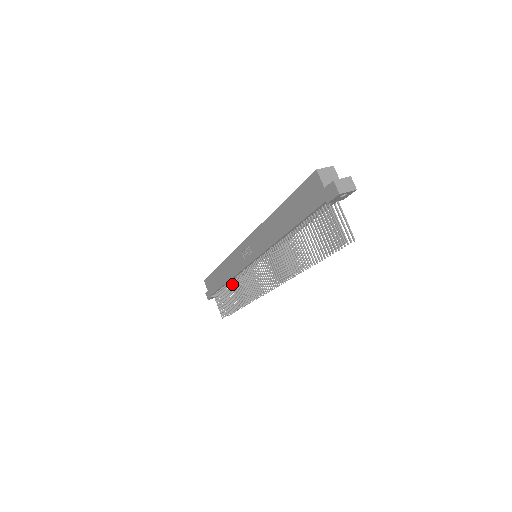
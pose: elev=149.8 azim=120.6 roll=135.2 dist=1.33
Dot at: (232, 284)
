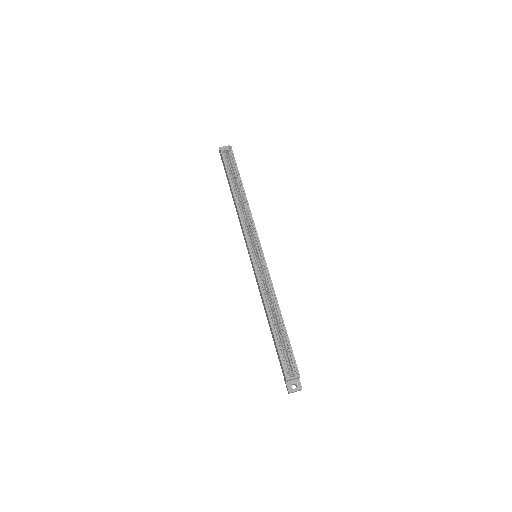
Dot at: occluded
